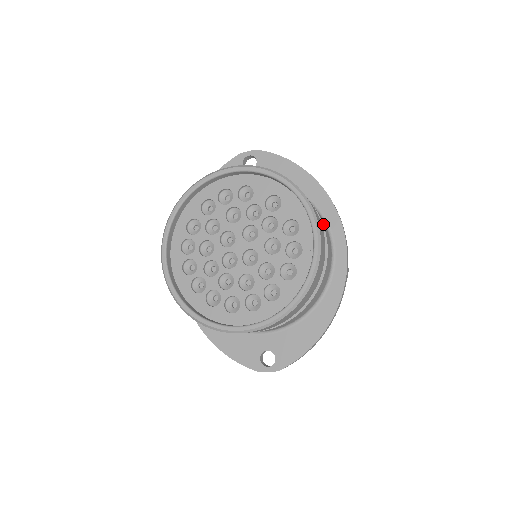
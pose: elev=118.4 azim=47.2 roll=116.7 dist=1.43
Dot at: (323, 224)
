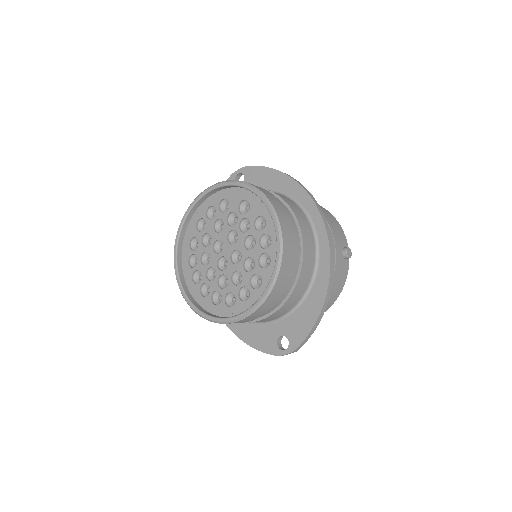
Dot at: (295, 213)
